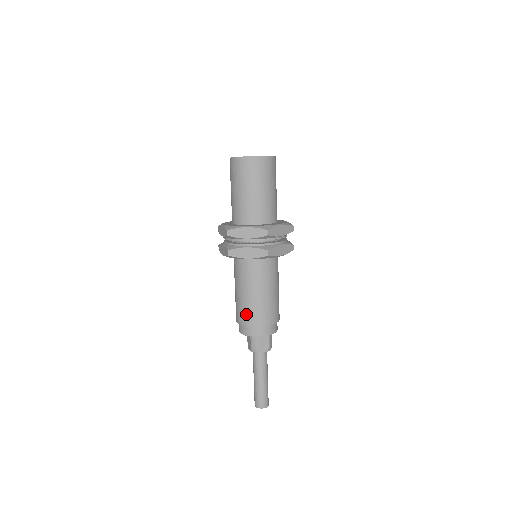
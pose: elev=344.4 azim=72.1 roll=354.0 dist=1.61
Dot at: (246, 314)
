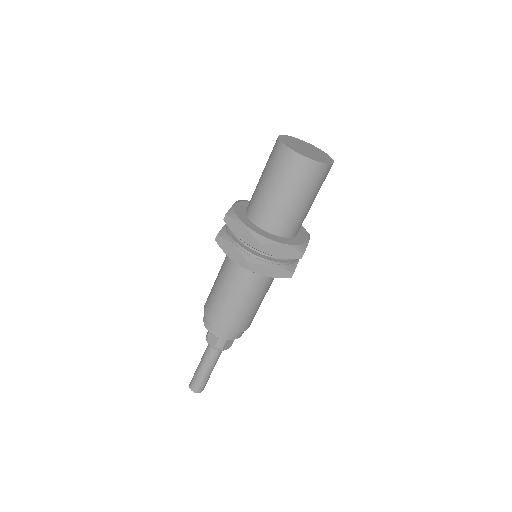
Dot at: (230, 320)
